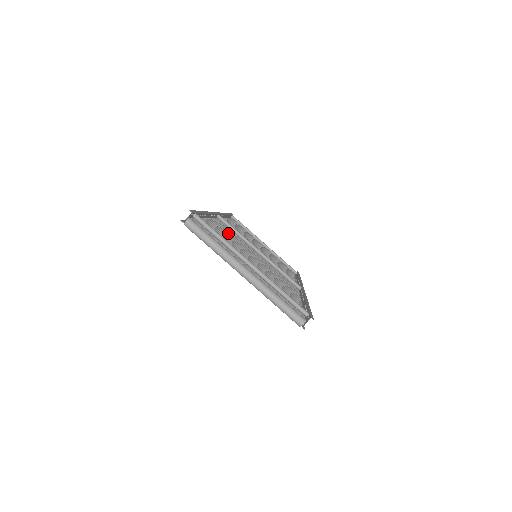
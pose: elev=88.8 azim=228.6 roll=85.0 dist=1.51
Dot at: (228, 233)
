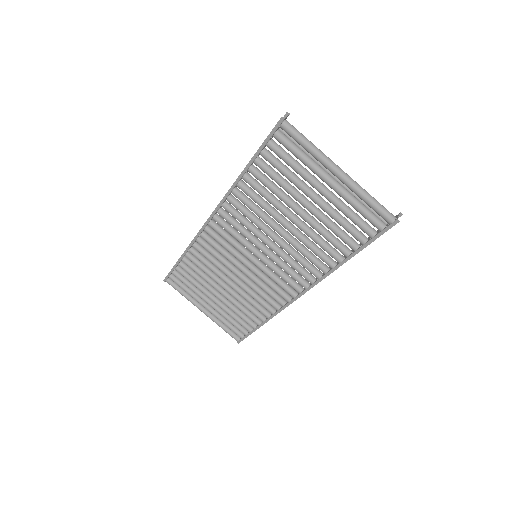
Dot at: (249, 210)
